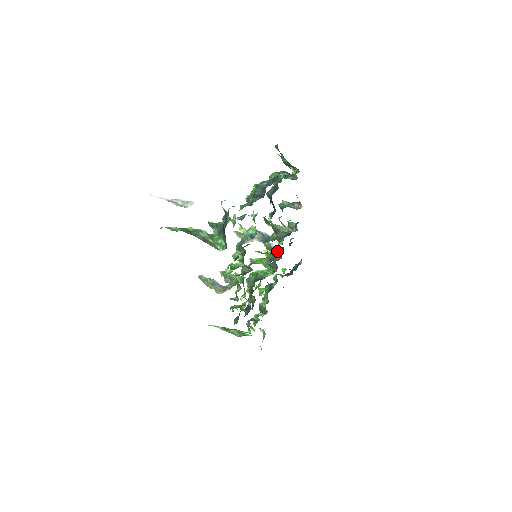
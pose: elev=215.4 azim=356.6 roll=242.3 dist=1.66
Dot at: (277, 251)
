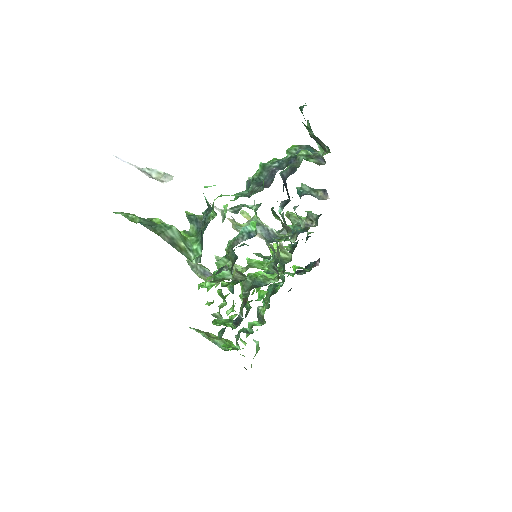
Dot at: (286, 250)
